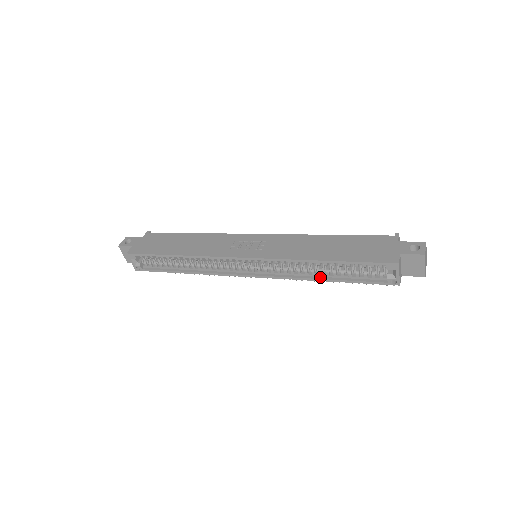
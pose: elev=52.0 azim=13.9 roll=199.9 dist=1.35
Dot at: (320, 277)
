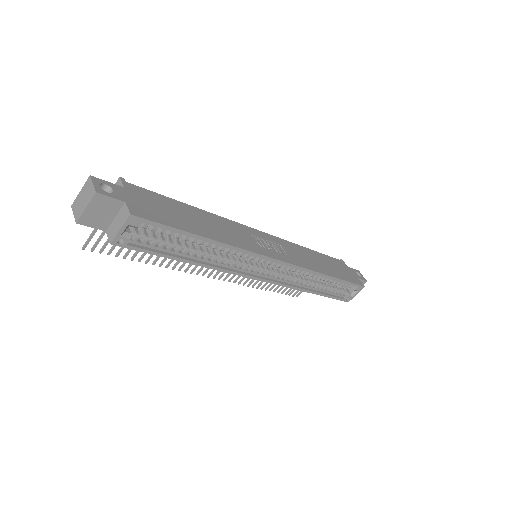
Dot at: (311, 289)
